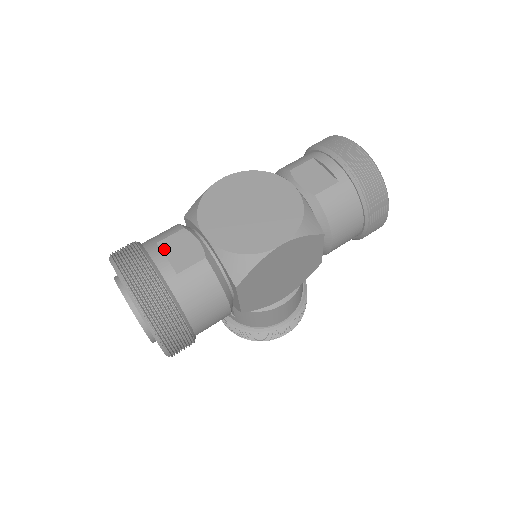
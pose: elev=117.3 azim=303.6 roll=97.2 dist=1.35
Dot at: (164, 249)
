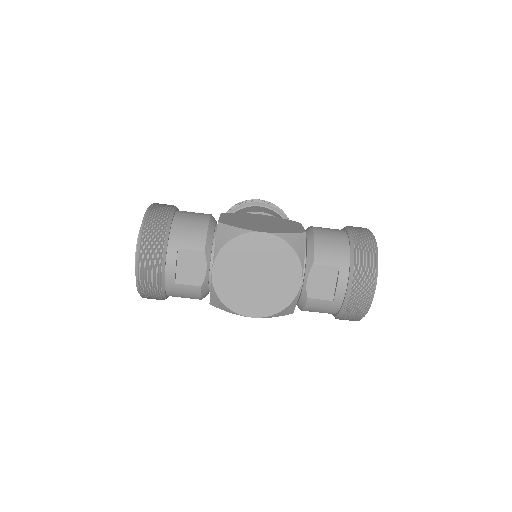
Dot at: (180, 258)
